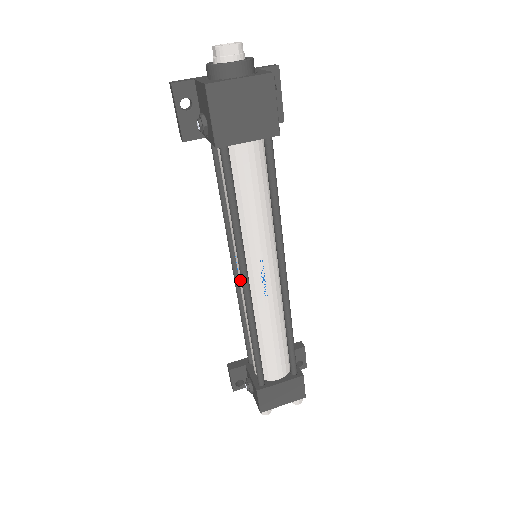
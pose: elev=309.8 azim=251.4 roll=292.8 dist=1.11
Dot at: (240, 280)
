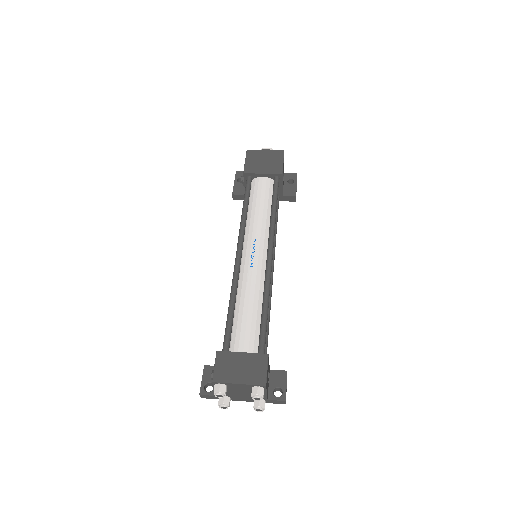
Dot at: occluded
